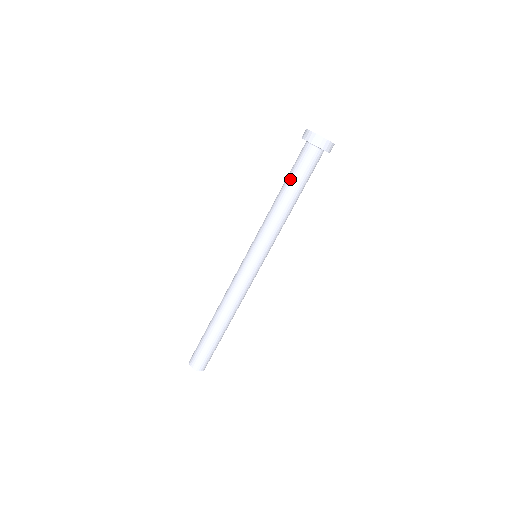
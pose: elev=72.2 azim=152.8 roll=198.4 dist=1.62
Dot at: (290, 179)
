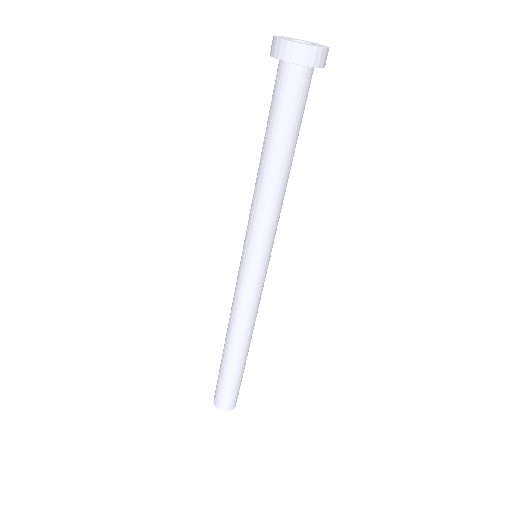
Dot at: (276, 134)
